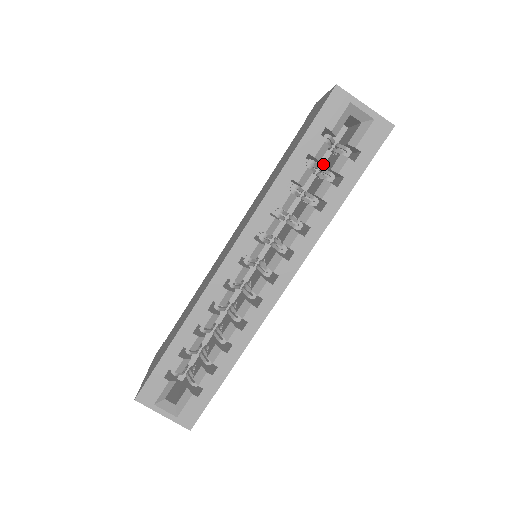
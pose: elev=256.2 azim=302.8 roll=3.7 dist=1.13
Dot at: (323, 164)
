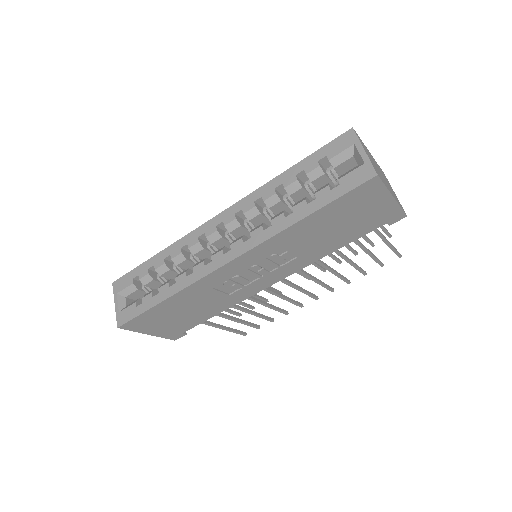
Dot at: occluded
